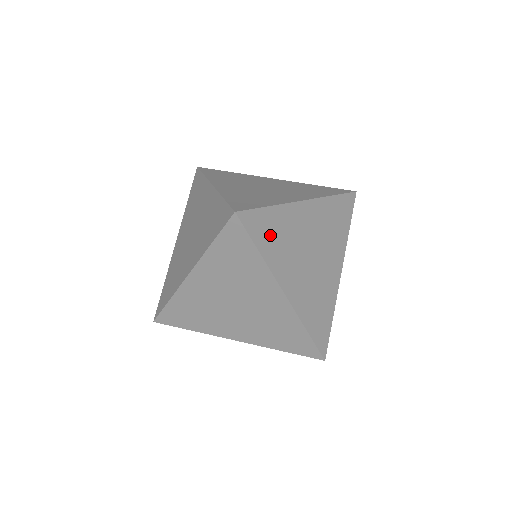
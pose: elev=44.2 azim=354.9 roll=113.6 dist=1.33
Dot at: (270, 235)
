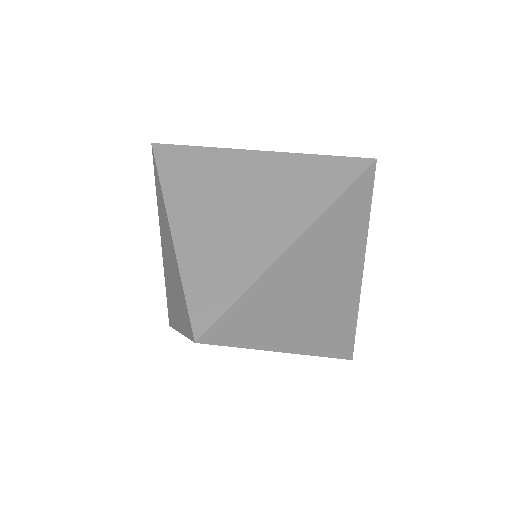
Dot at: (252, 321)
